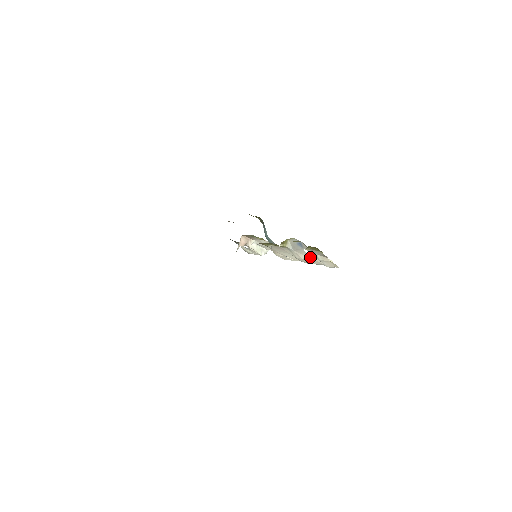
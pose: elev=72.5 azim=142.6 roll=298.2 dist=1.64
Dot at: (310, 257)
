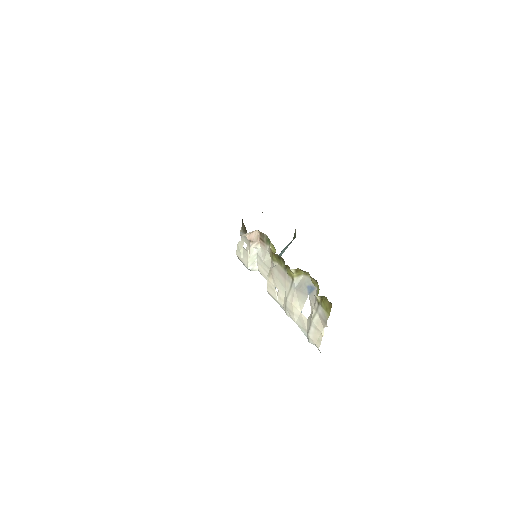
Dot at: occluded
